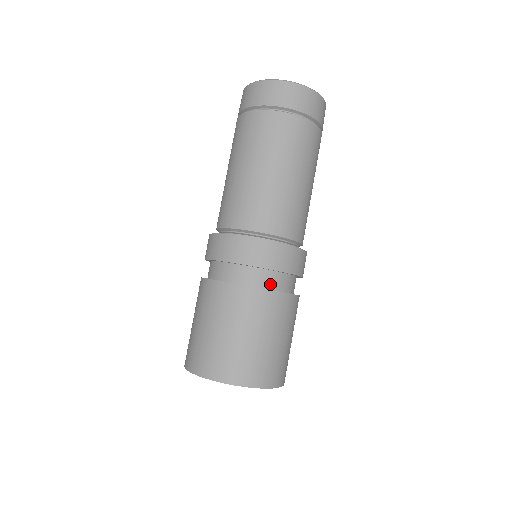
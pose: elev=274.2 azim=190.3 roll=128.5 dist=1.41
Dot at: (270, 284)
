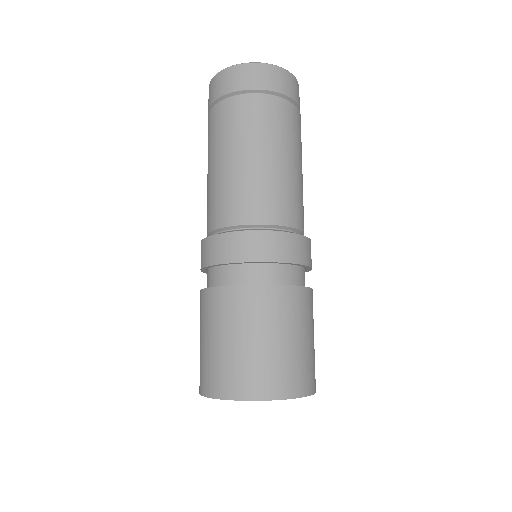
Dot at: (230, 280)
